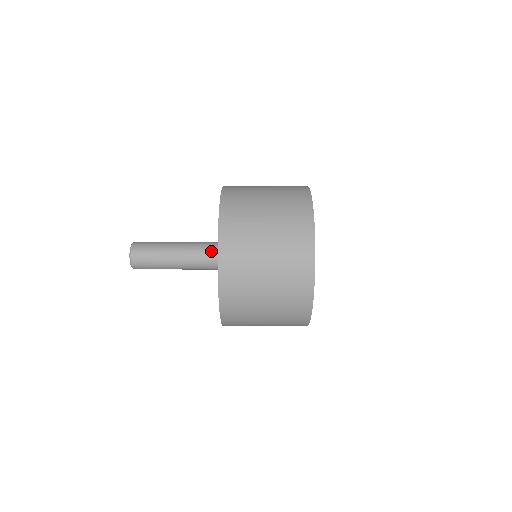
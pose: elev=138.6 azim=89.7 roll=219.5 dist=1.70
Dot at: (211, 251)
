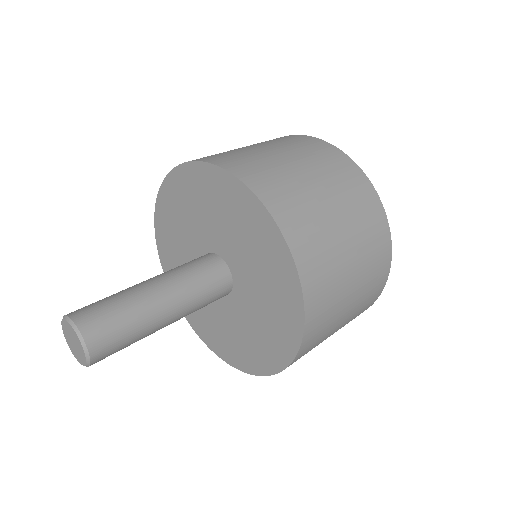
Dot at: (217, 284)
